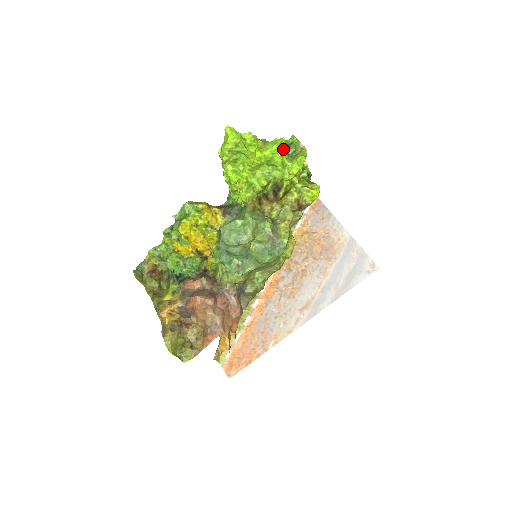
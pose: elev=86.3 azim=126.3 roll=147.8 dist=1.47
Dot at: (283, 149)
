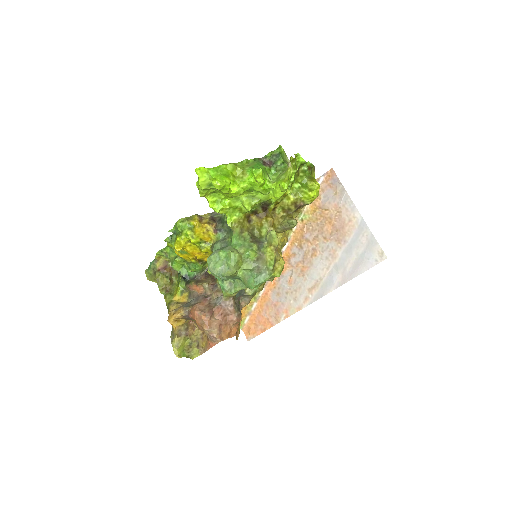
Dot at: (260, 183)
